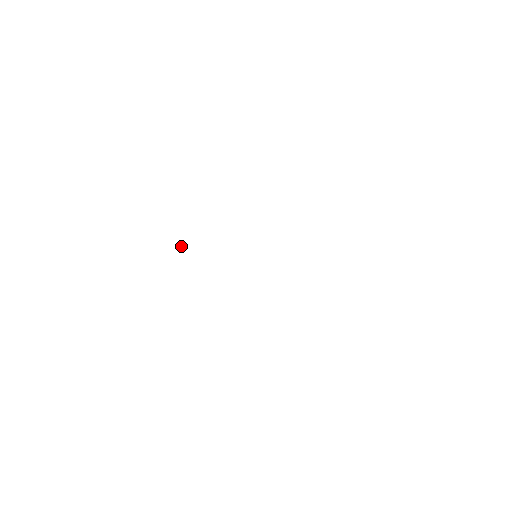
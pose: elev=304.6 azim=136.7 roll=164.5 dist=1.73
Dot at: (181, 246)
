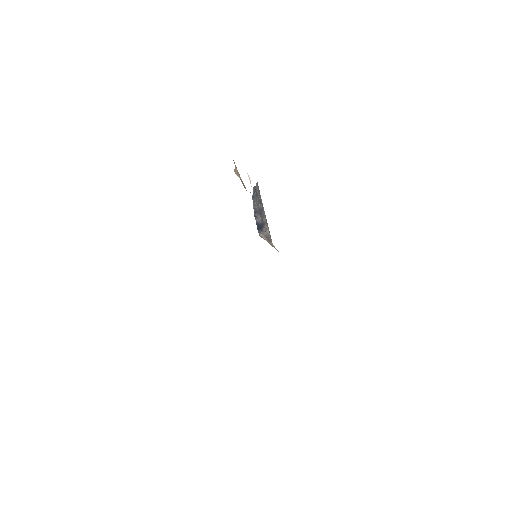
Dot at: occluded
